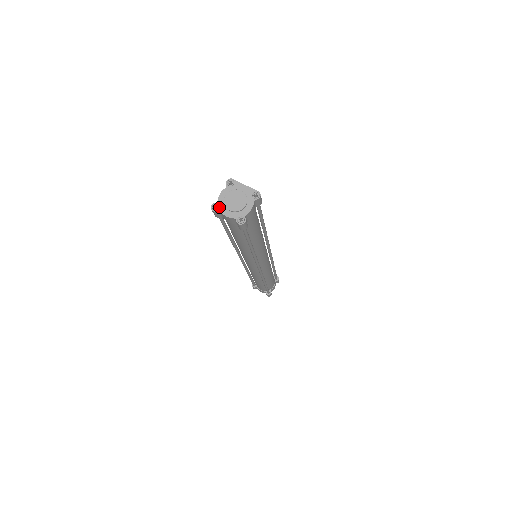
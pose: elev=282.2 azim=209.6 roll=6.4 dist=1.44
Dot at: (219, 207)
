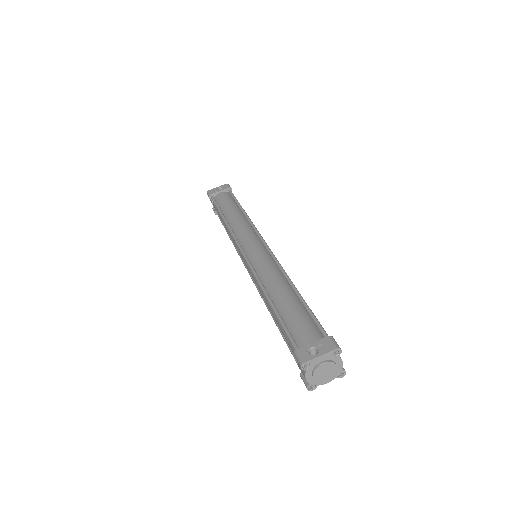
Dot at: (315, 385)
